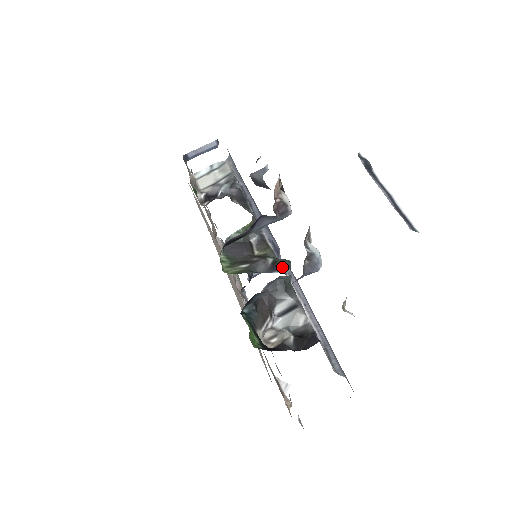
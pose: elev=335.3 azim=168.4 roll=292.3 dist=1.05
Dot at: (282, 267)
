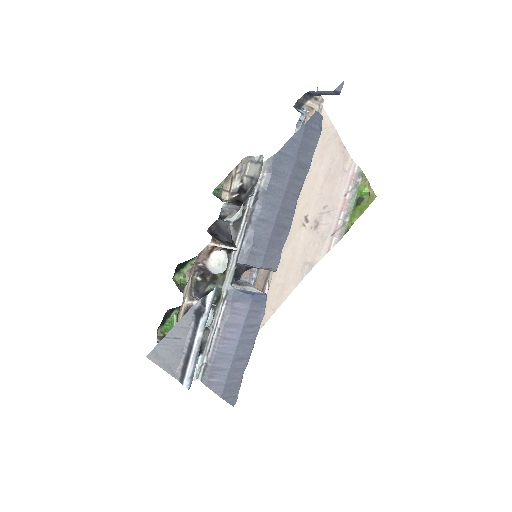
Dot at: occluded
